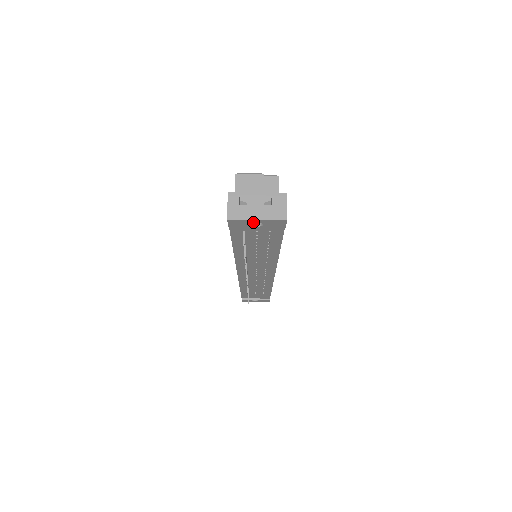
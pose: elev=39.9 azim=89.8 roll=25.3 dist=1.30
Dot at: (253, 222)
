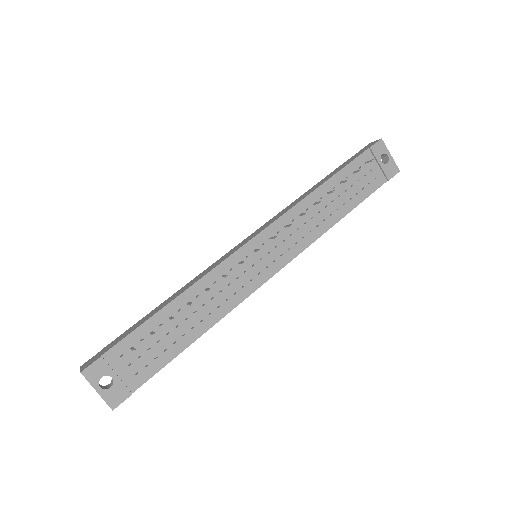
Dot at: (379, 160)
